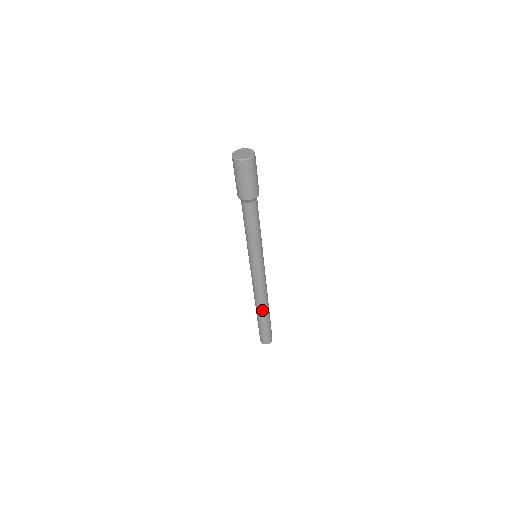
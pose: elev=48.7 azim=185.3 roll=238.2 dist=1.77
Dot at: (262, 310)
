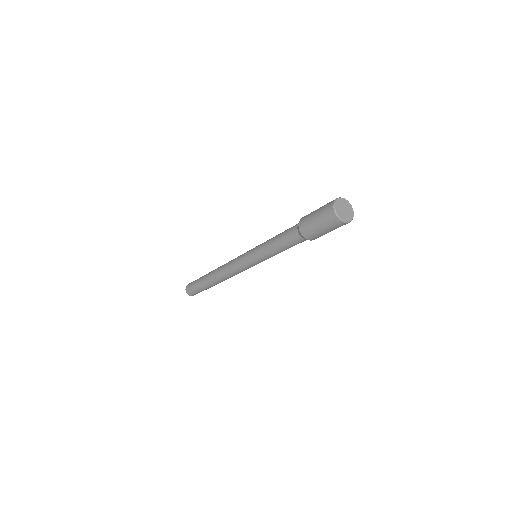
Dot at: occluded
